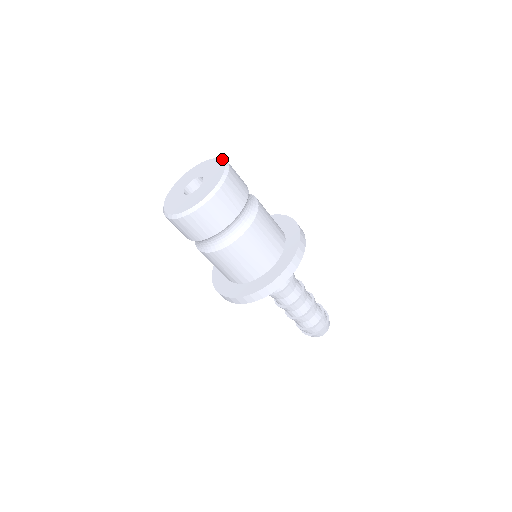
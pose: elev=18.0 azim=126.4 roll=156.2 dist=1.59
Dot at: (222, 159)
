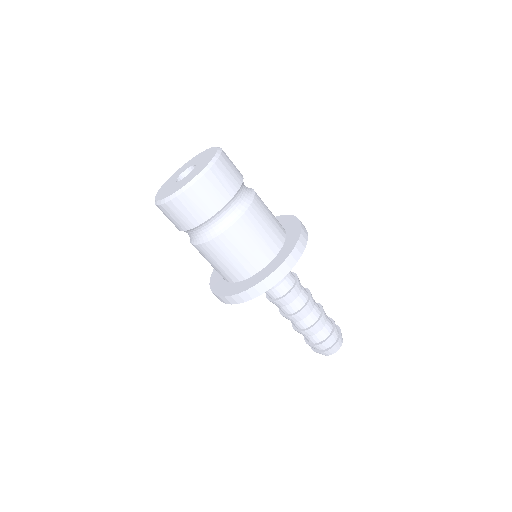
Dot at: (212, 160)
